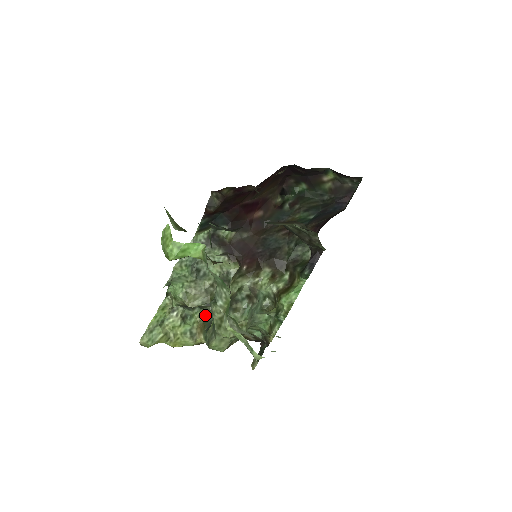
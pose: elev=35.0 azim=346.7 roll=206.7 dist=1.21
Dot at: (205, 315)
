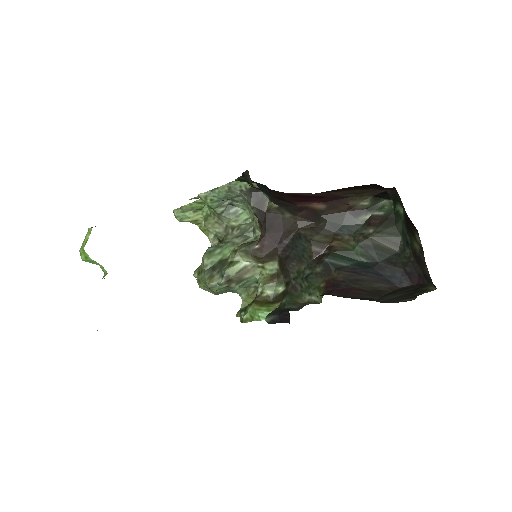
Dot at: occluded
